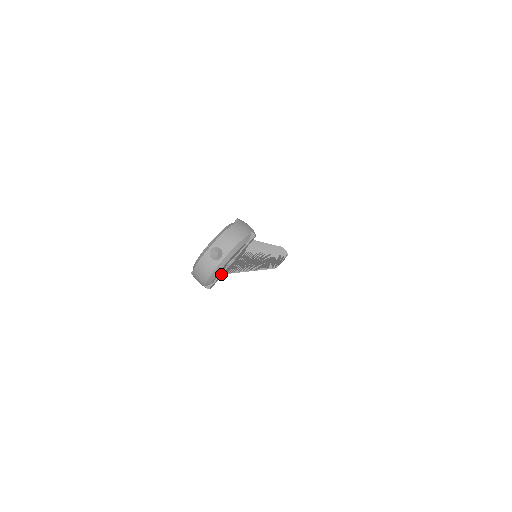
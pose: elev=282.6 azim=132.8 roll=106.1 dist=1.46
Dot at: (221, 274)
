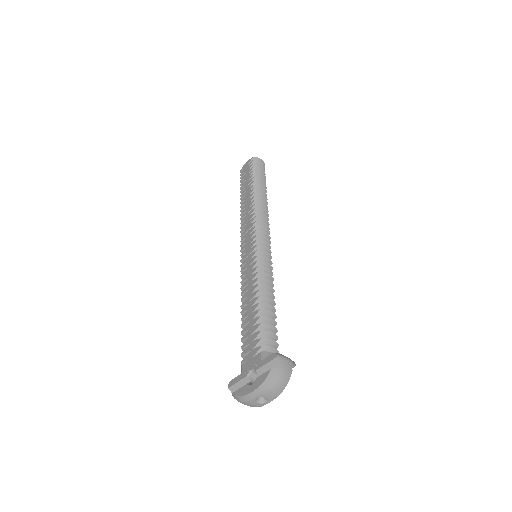
Dot at: occluded
